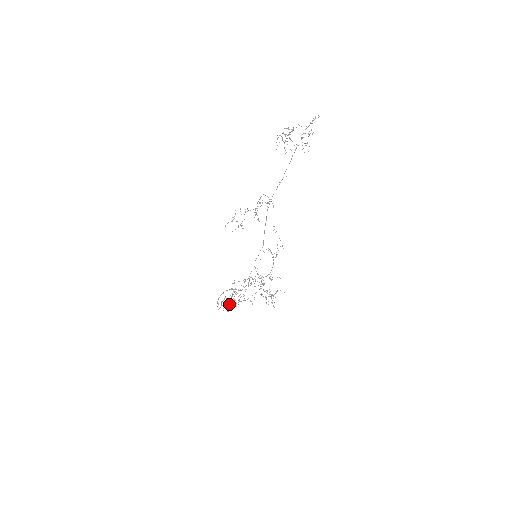
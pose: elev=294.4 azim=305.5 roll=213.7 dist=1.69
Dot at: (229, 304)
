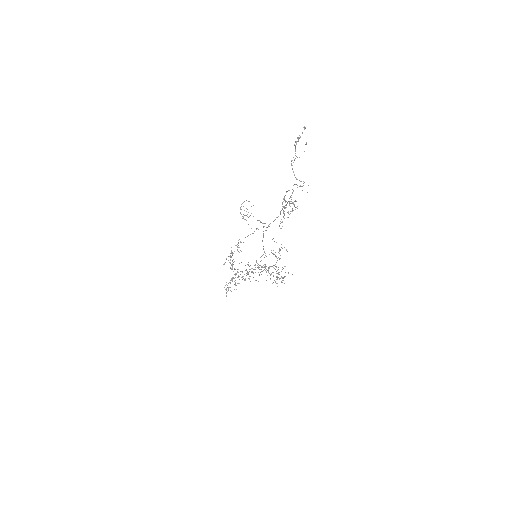
Dot at: (235, 284)
